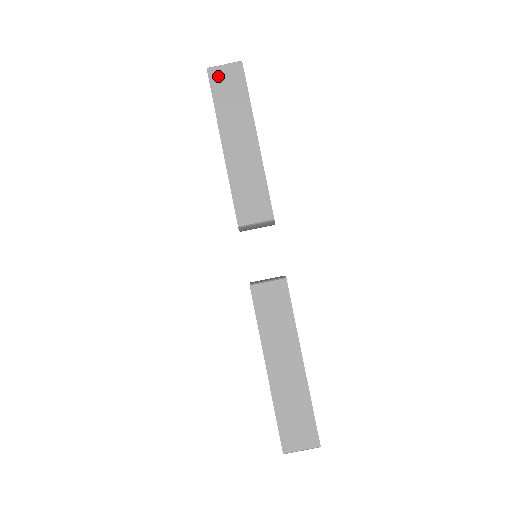
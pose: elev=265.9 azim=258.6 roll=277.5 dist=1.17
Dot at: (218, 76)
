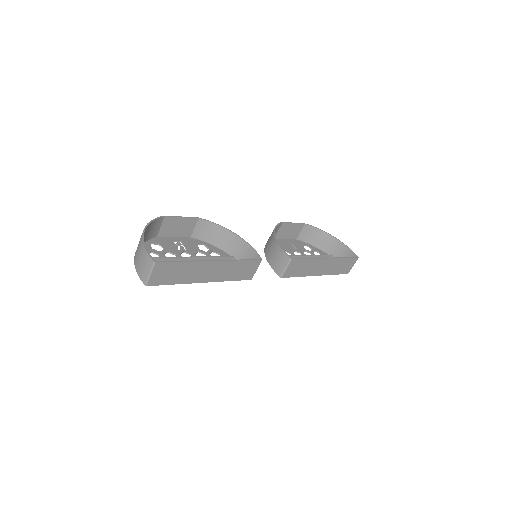
Dot at: (157, 280)
